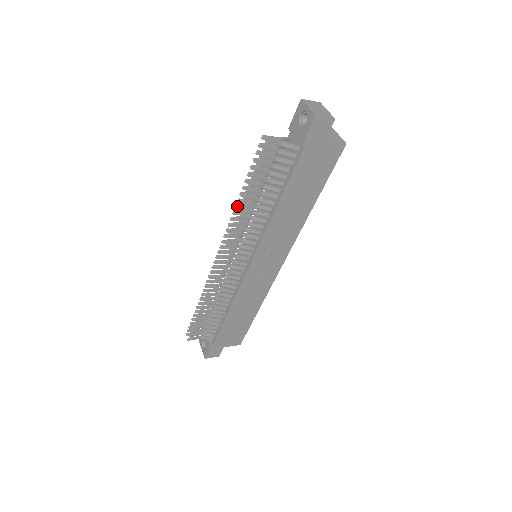
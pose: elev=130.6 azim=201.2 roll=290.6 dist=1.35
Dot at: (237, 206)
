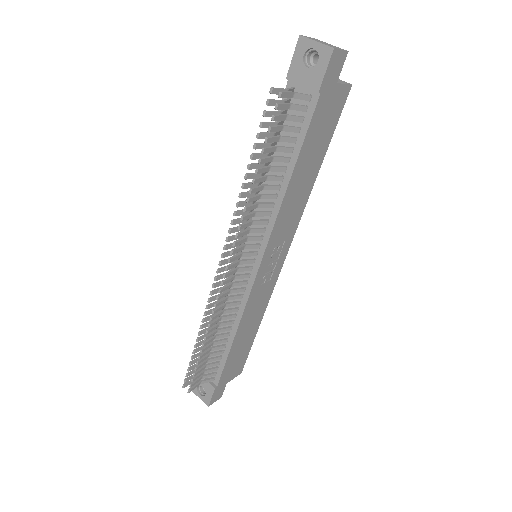
Dot at: (241, 194)
